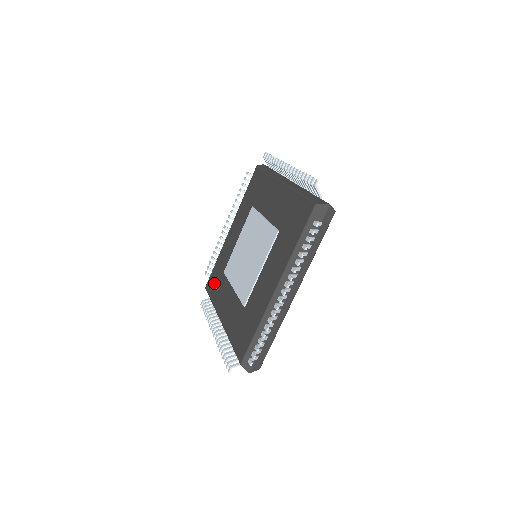
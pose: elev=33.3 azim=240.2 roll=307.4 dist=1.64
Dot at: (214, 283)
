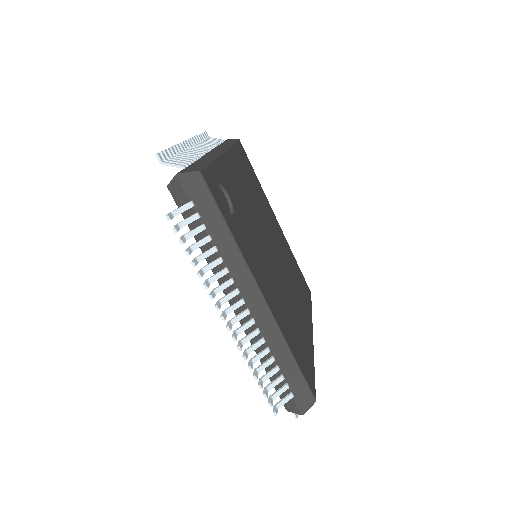
Dot at: occluded
